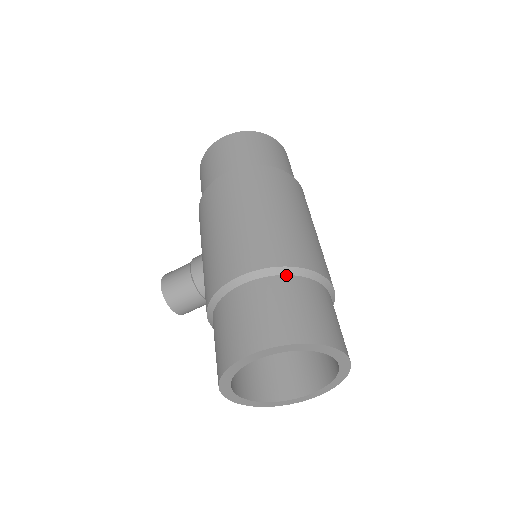
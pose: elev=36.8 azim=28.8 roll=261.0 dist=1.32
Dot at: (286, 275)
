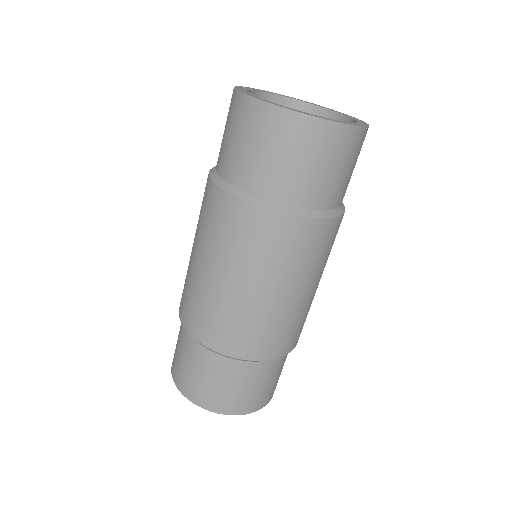
Dot at: (201, 345)
